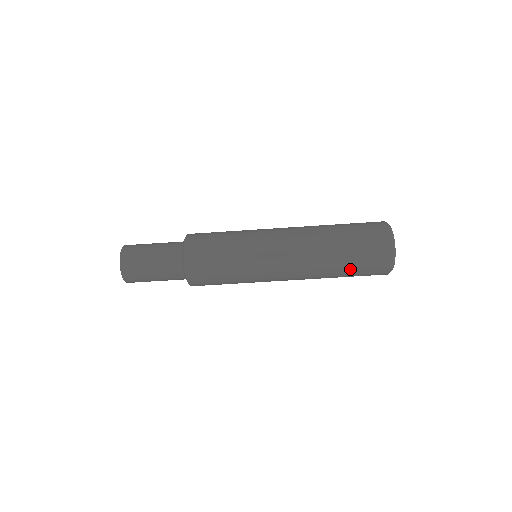
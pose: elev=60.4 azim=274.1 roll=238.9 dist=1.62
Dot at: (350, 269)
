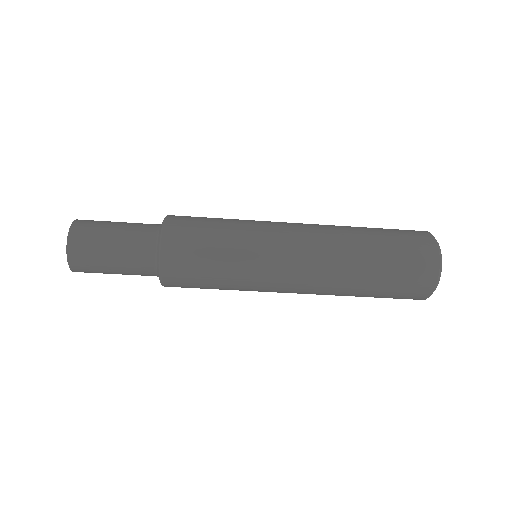
Dot at: (381, 285)
